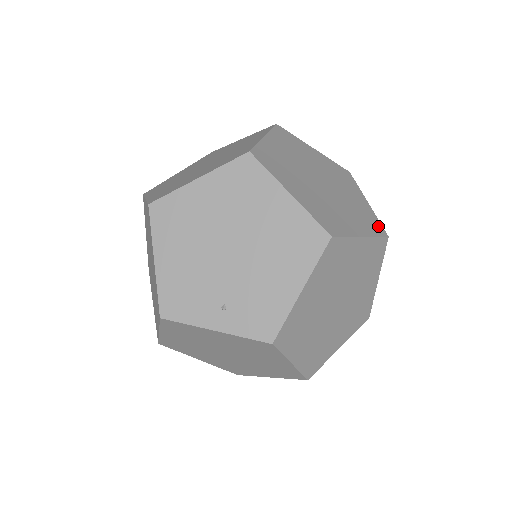
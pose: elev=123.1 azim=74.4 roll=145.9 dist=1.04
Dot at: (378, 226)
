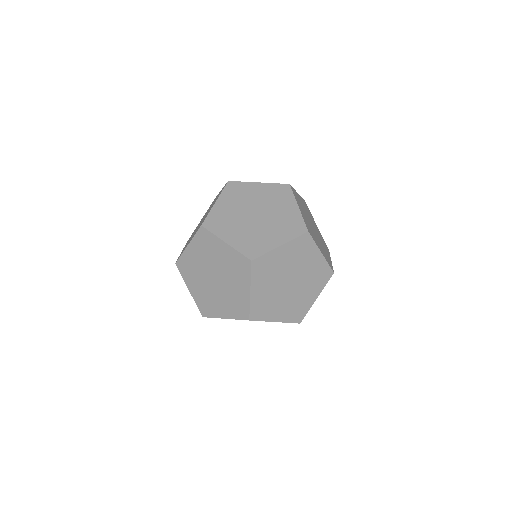
Dot at: (327, 272)
